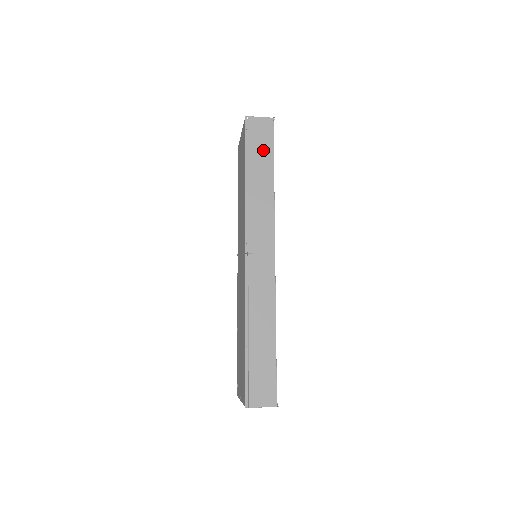
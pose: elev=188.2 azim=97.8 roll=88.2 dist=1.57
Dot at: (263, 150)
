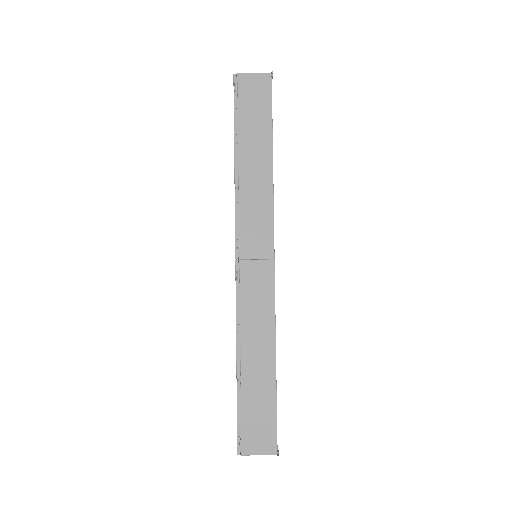
Dot at: (258, 119)
